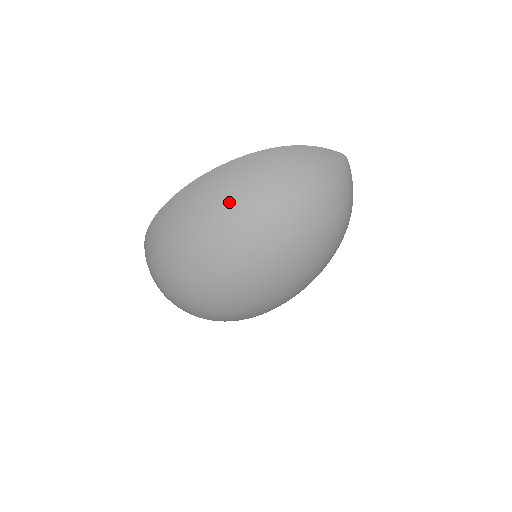
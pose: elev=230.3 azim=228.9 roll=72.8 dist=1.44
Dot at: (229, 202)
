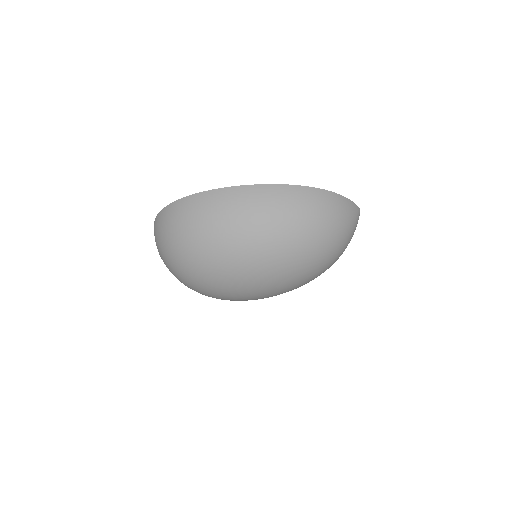
Dot at: (269, 221)
